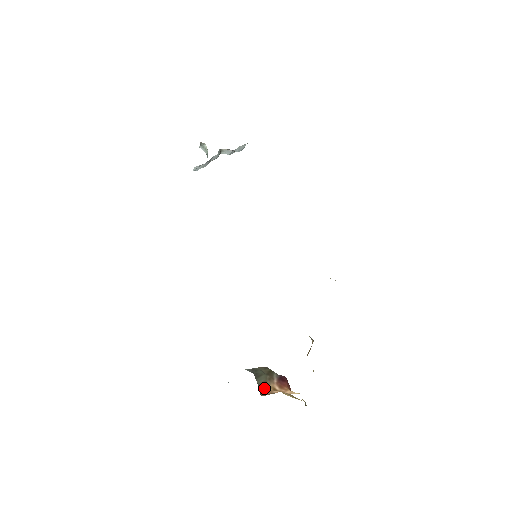
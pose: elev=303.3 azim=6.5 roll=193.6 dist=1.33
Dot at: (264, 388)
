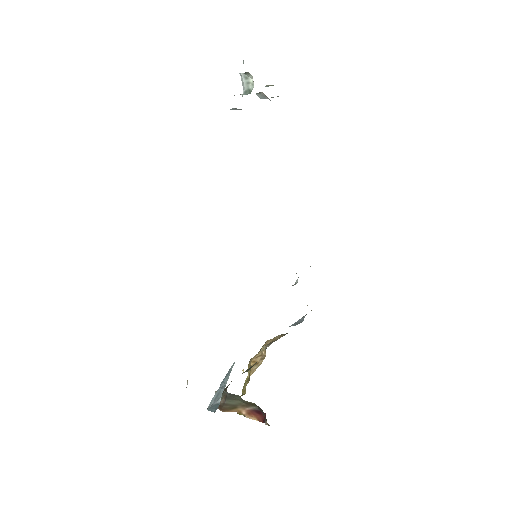
Dot at: (230, 408)
